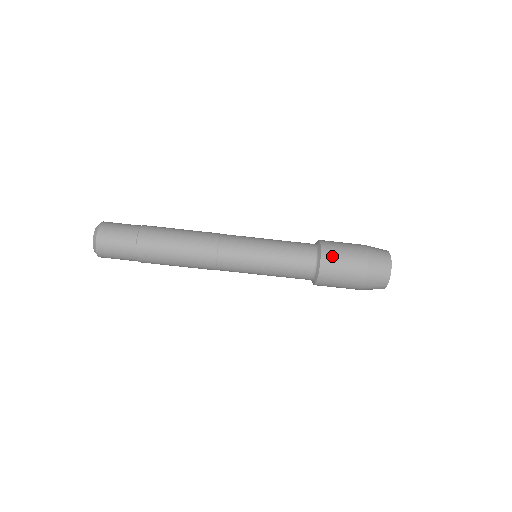
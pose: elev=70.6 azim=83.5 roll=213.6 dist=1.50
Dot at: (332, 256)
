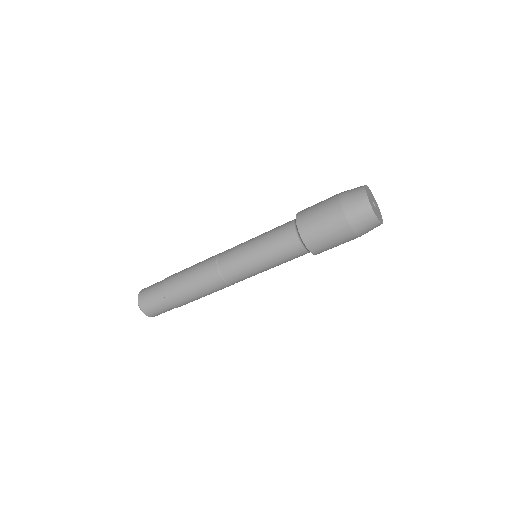
Dot at: (322, 249)
